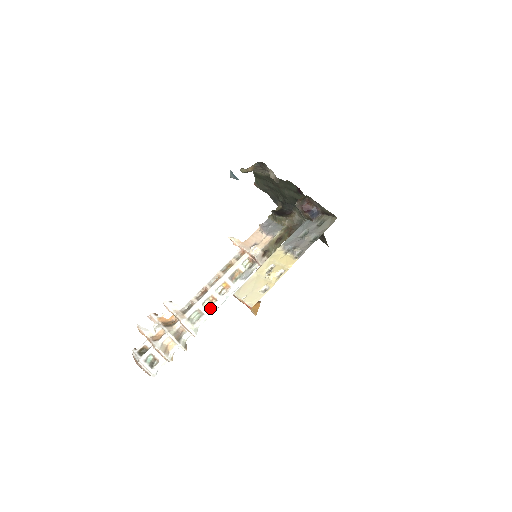
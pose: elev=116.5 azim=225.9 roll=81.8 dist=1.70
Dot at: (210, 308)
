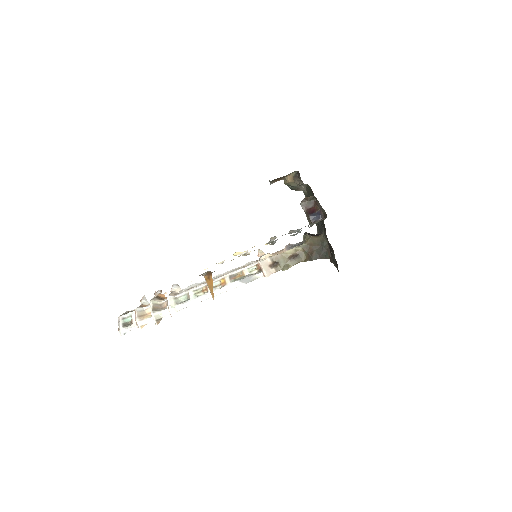
Dot at: (198, 296)
